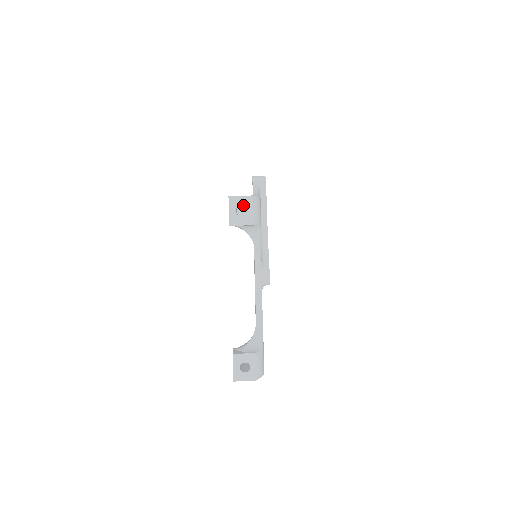
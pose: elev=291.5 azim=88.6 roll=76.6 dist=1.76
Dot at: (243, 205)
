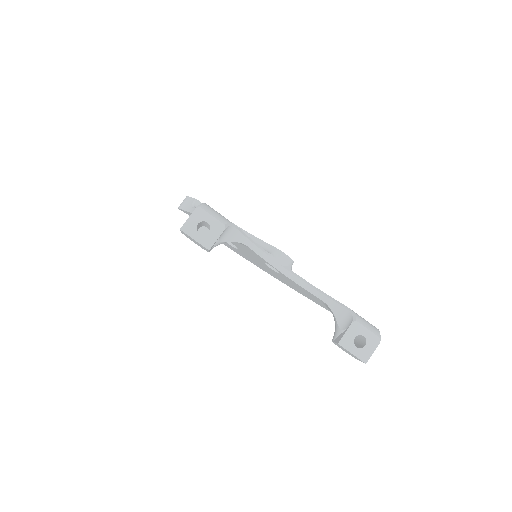
Dot at: (199, 222)
